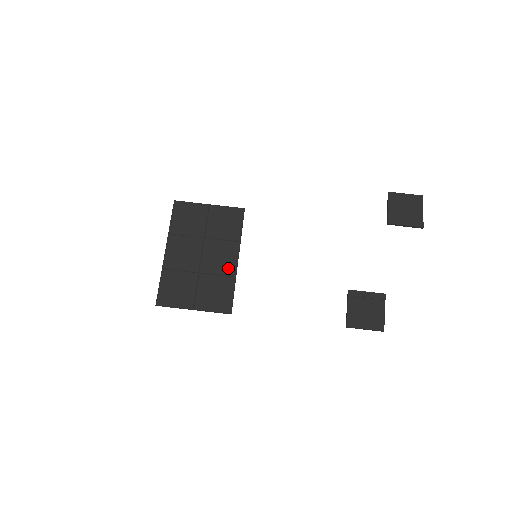
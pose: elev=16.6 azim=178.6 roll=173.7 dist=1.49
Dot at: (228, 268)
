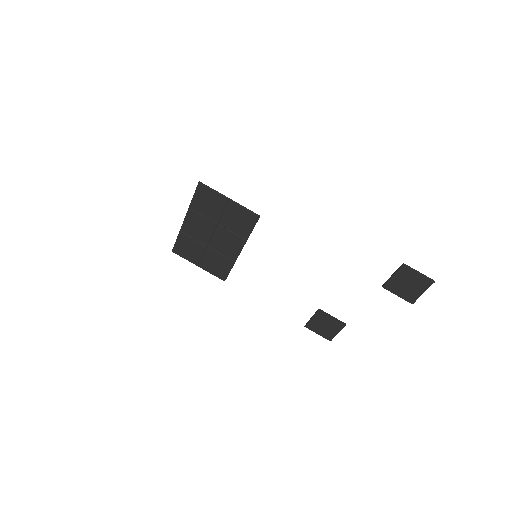
Dot at: (231, 254)
